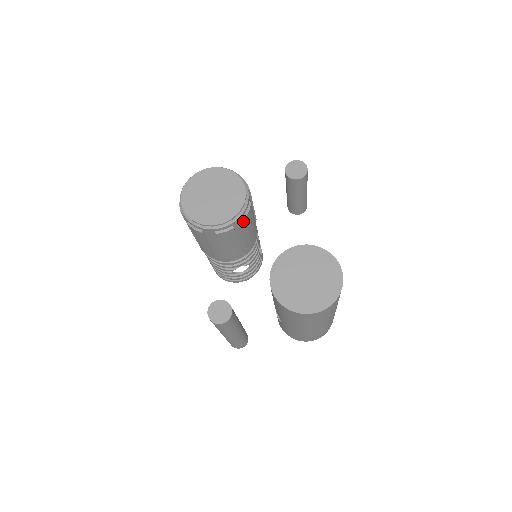
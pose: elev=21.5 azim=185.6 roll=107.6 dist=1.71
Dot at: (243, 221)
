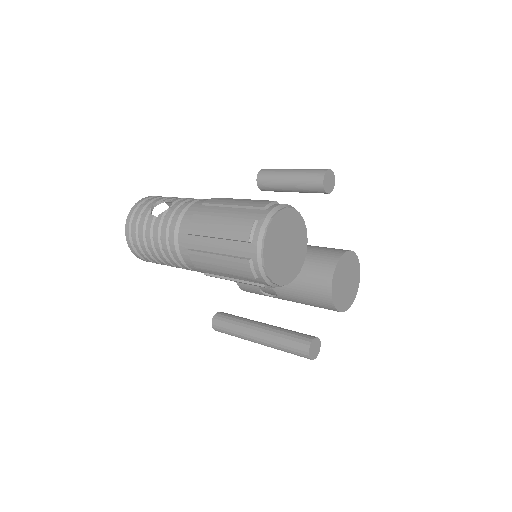
Dot at: occluded
